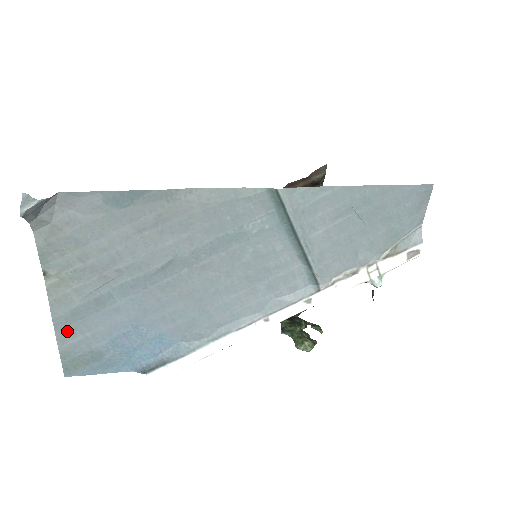
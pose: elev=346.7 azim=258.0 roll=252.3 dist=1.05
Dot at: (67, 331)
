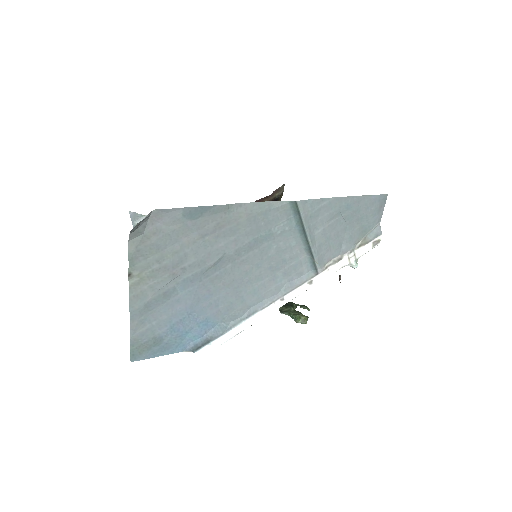
Dot at: (139, 321)
